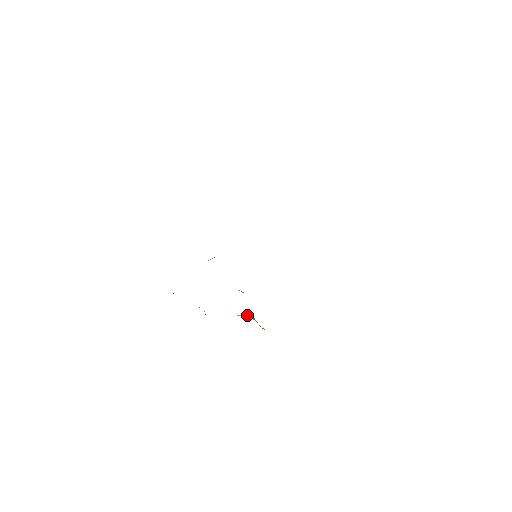
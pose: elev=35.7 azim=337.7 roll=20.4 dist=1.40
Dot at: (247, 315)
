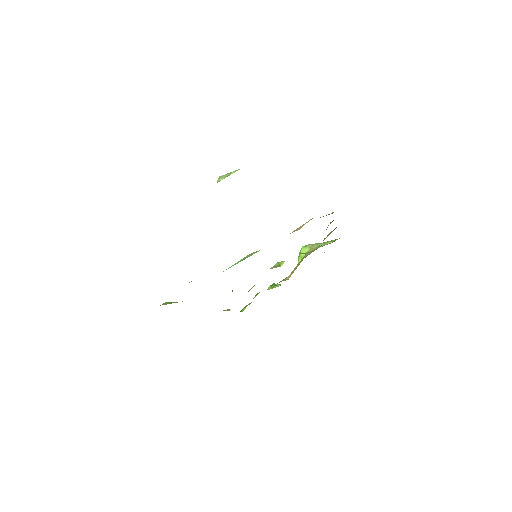
Dot at: (302, 251)
